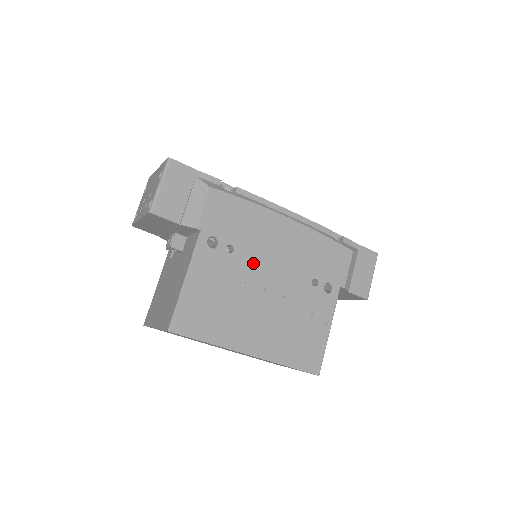
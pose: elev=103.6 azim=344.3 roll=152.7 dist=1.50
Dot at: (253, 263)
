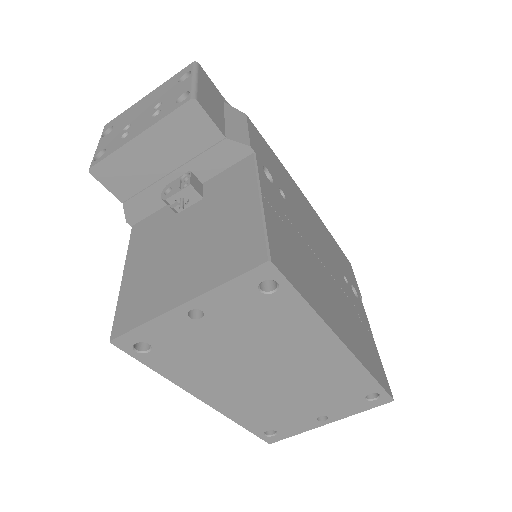
Dot at: (303, 225)
